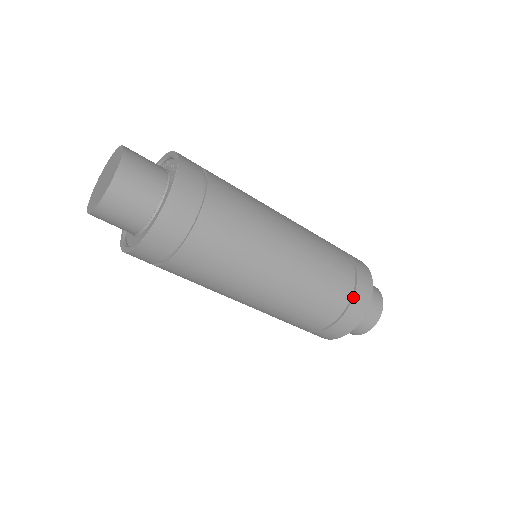
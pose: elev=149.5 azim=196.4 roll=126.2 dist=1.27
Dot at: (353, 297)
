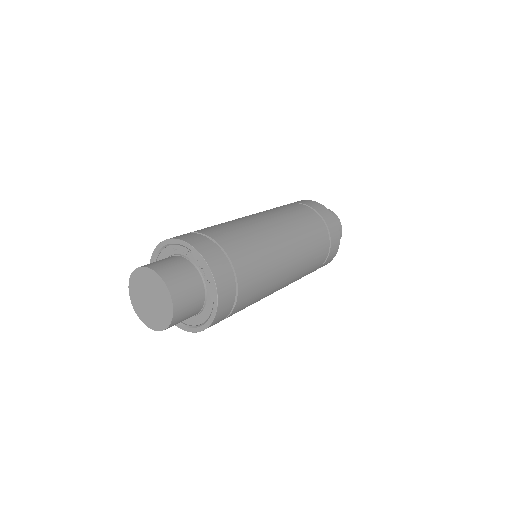
Dot at: (331, 243)
